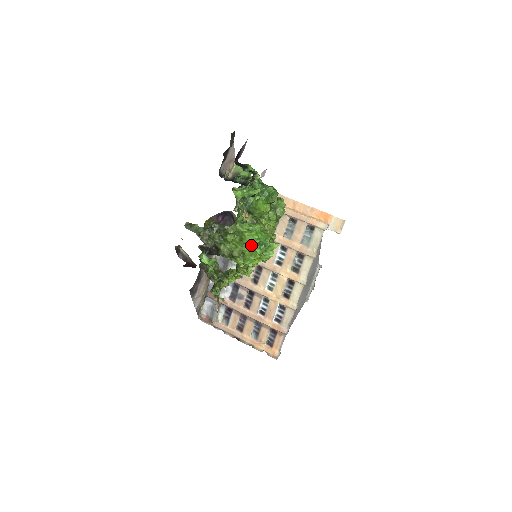
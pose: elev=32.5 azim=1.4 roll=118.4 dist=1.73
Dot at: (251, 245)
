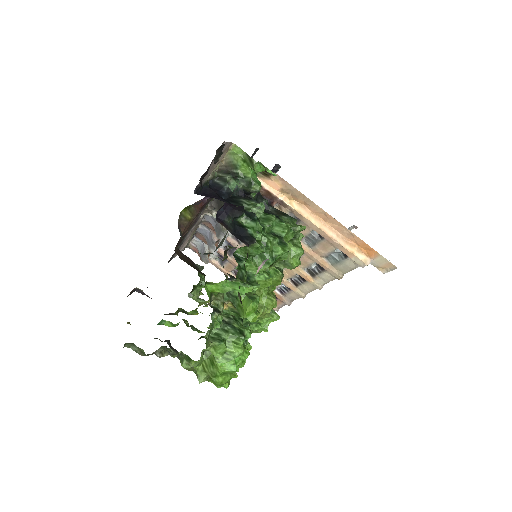
Dot at: (225, 374)
